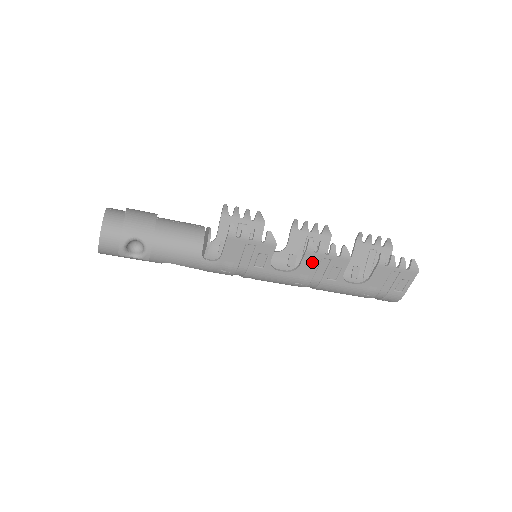
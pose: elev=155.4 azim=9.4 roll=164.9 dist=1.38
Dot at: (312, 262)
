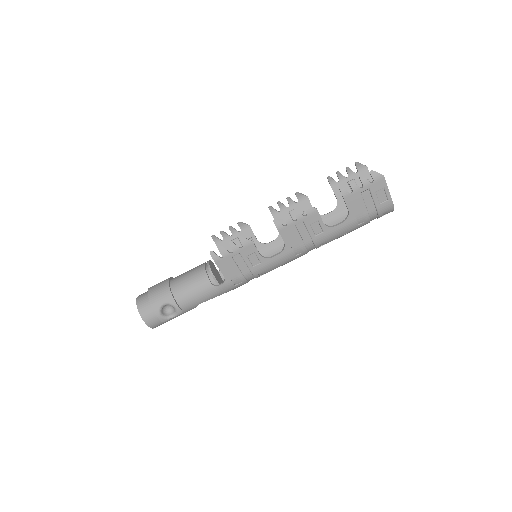
Dot at: (291, 234)
